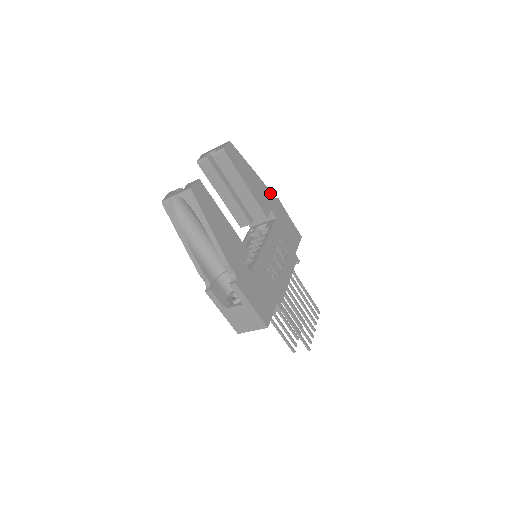
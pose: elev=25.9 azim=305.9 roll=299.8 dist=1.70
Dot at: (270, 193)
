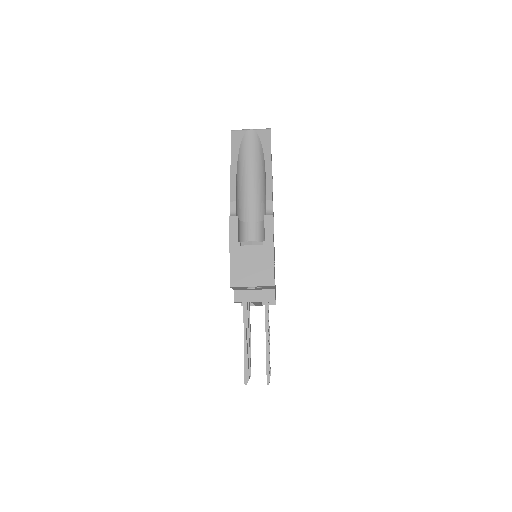
Dot at: occluded
